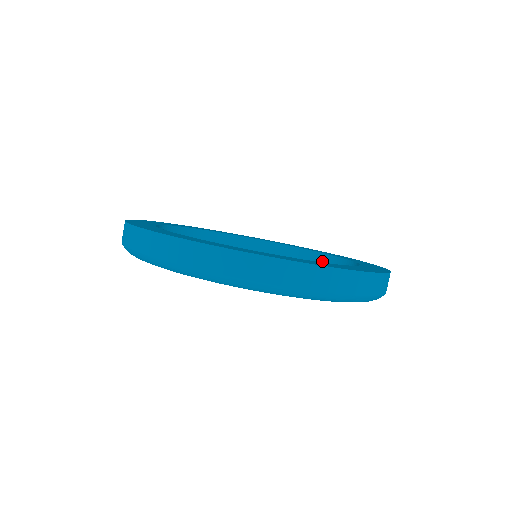
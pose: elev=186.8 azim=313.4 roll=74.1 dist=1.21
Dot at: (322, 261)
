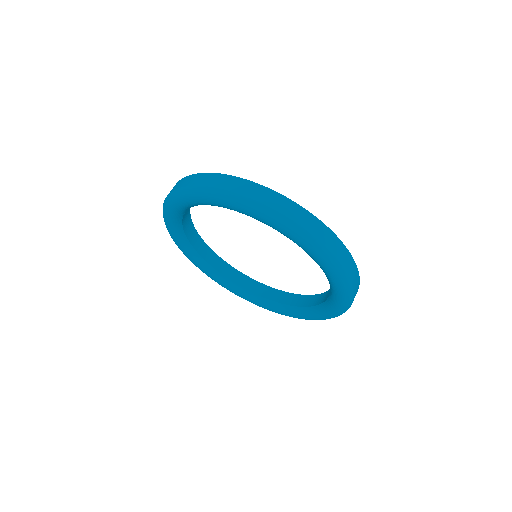
Dot at: (317, 299)
